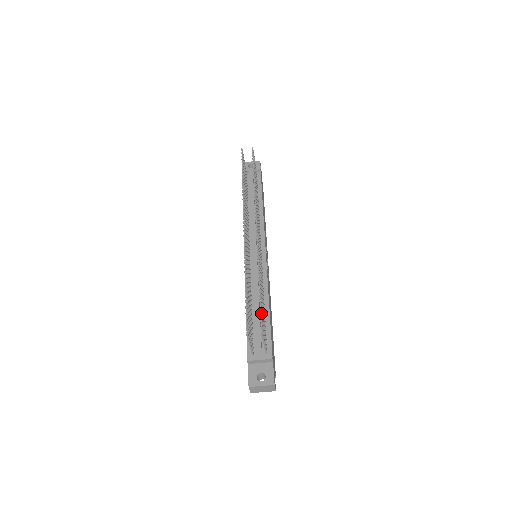
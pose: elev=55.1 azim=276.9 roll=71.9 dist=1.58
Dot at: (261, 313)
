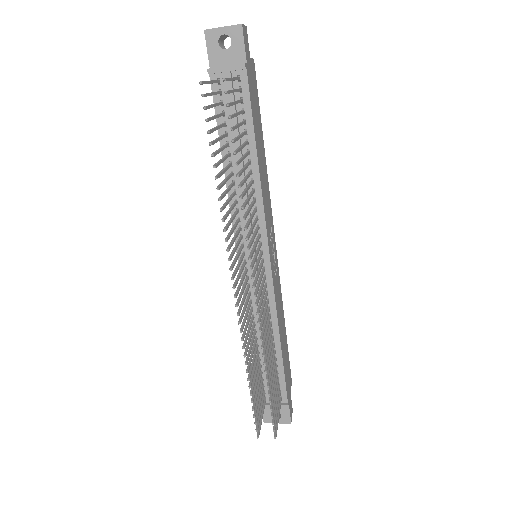
Dot at: (272, 416)
